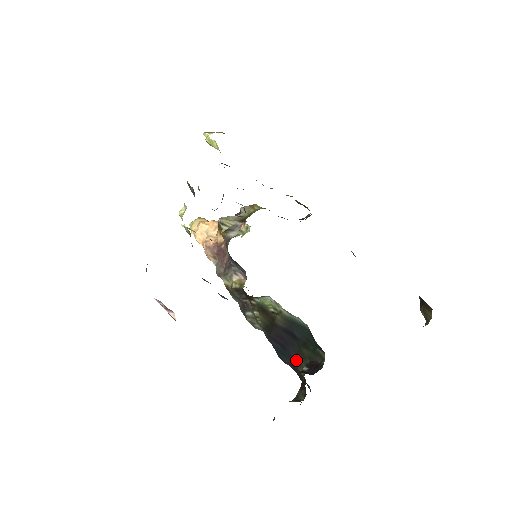
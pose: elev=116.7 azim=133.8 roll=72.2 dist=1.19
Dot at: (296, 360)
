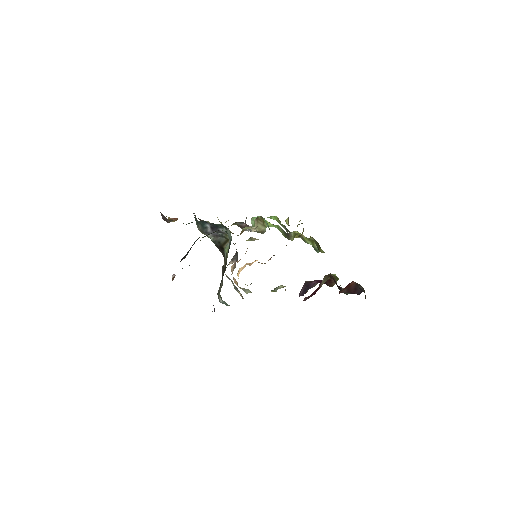
Dot at: occluded
